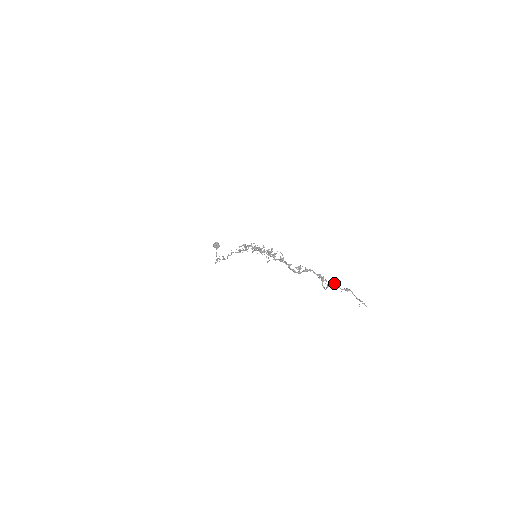
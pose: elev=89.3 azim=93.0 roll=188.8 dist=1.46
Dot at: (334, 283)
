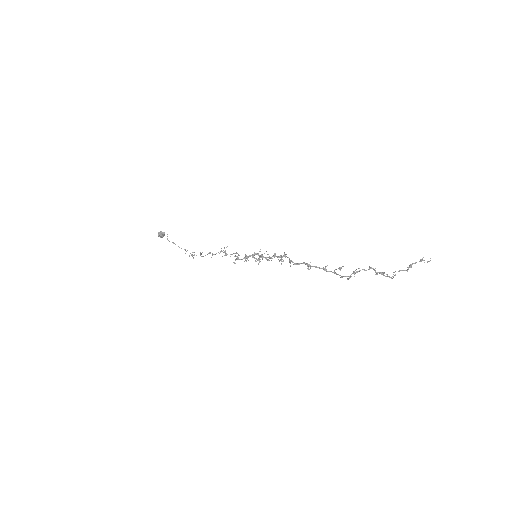
Dot at: occluded
